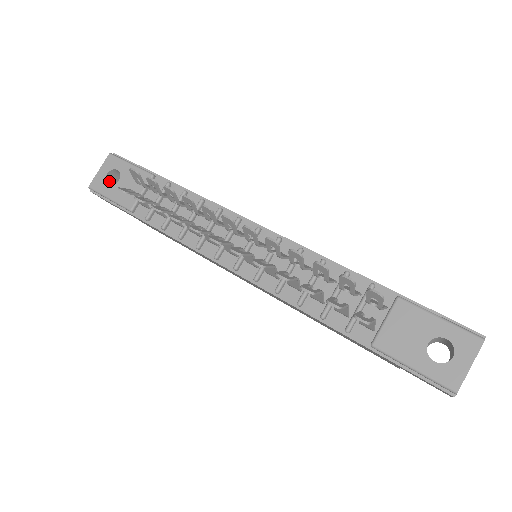
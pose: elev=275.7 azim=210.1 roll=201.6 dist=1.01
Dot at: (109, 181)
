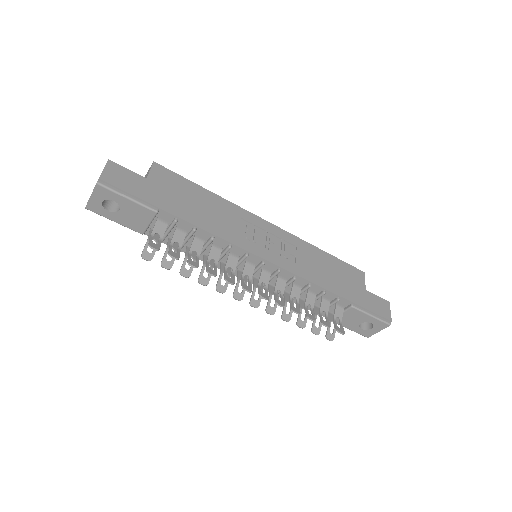
Dot at: (104, 201)
